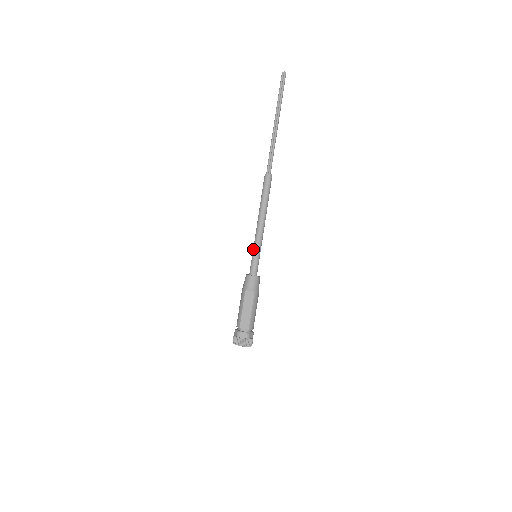
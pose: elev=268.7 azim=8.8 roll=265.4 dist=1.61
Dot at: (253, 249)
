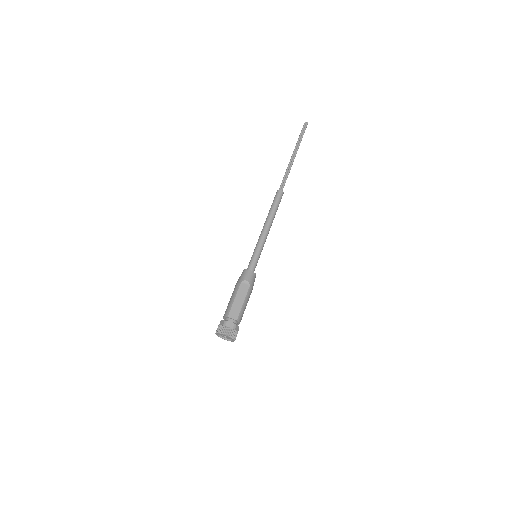
Dot at: (255, 249)
